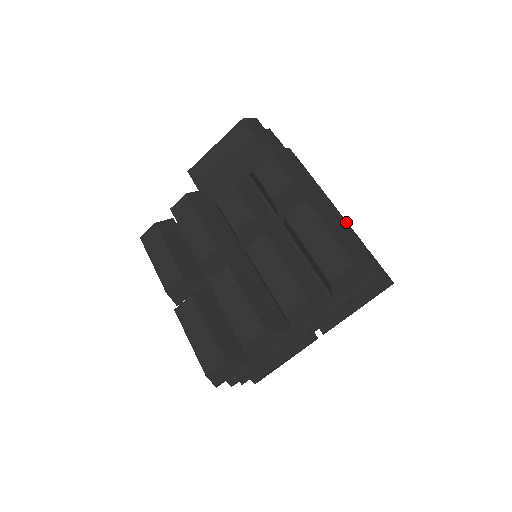
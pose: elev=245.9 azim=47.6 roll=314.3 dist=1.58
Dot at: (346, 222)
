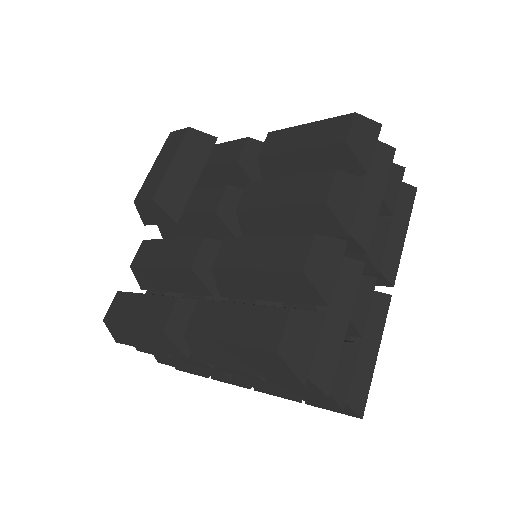
Dot at: occluded
